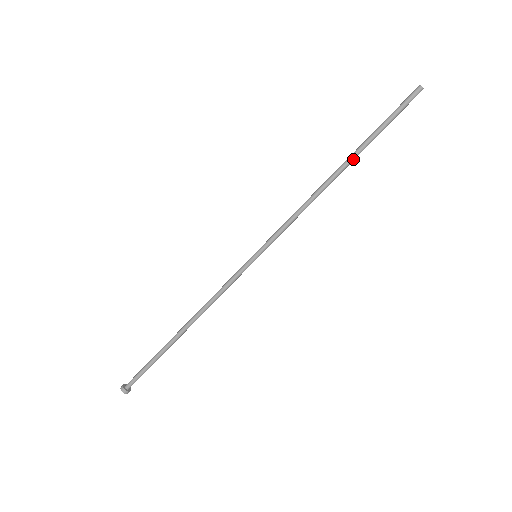
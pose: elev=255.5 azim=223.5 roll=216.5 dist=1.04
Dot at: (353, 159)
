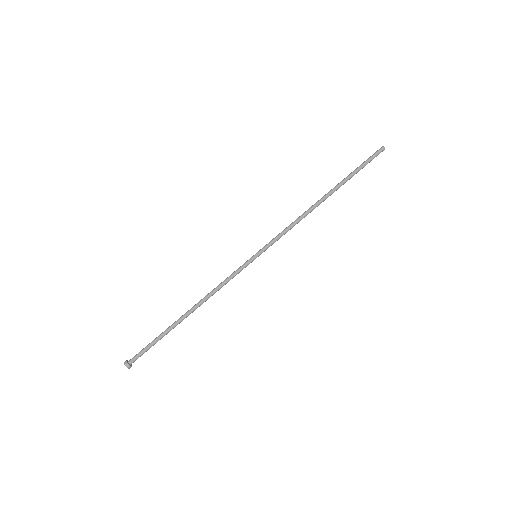
Dot at: (334, 189)
